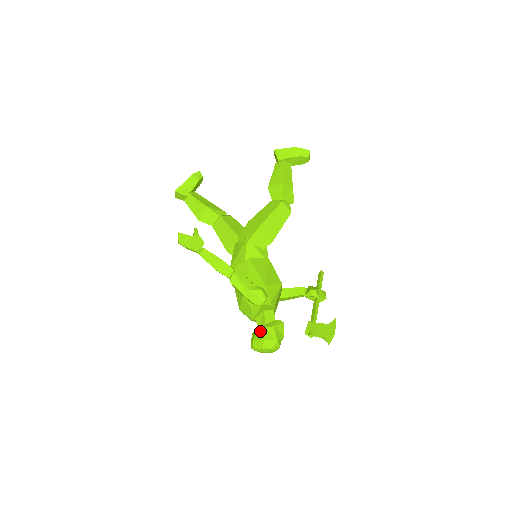
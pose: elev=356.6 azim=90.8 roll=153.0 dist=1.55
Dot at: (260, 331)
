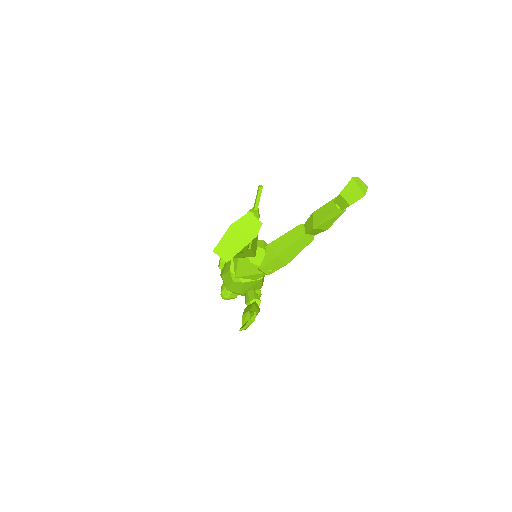
Dot at: (235, 294)
